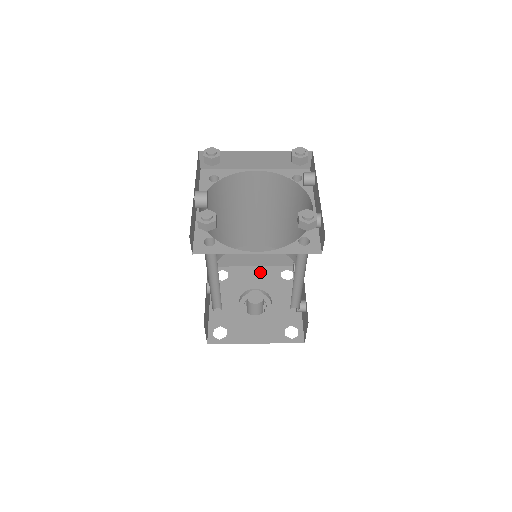
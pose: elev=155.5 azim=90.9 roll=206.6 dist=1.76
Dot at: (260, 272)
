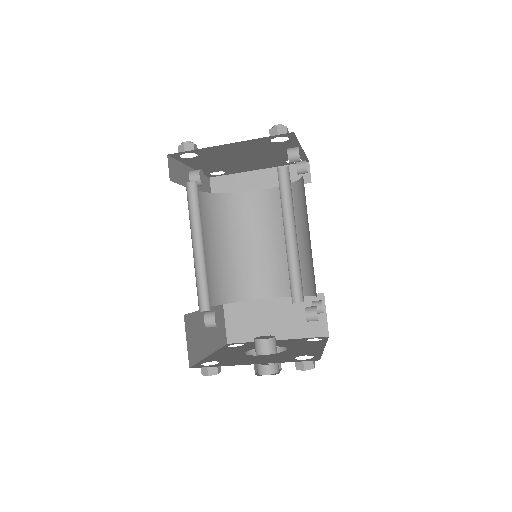
Dot at: (281, 341)
